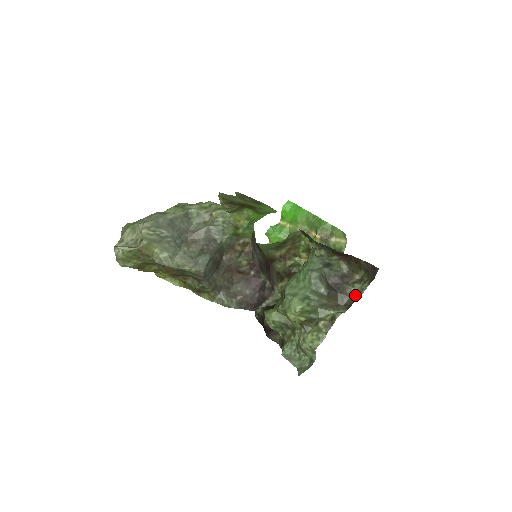
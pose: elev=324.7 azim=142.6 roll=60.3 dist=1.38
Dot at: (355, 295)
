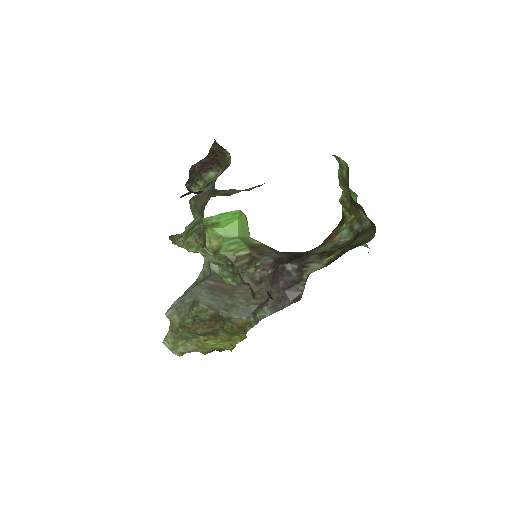
Dot at: occluded
